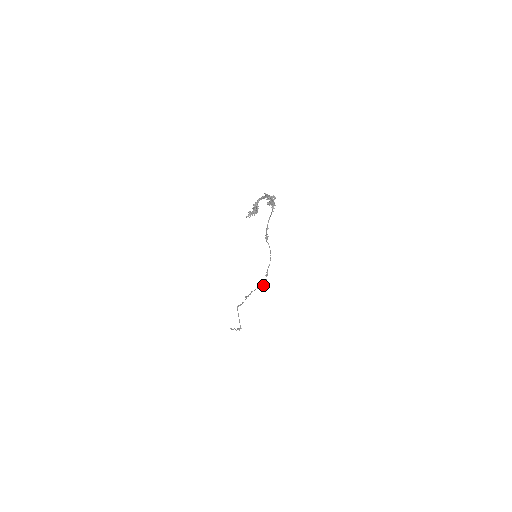
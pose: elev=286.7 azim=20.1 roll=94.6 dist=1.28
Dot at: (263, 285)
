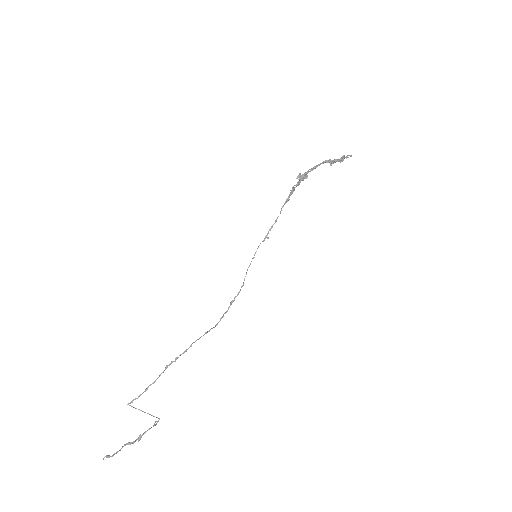
Dot at: (217, 324)
